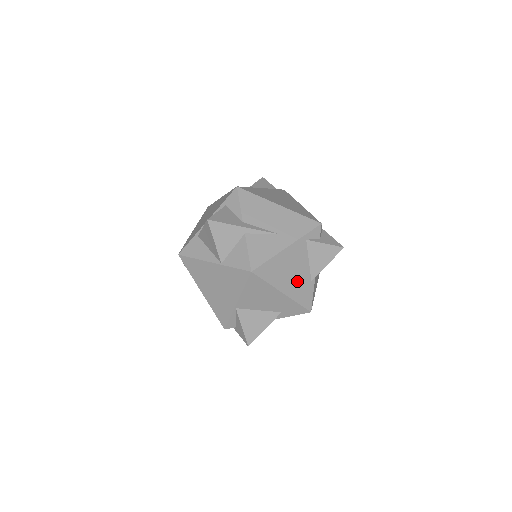
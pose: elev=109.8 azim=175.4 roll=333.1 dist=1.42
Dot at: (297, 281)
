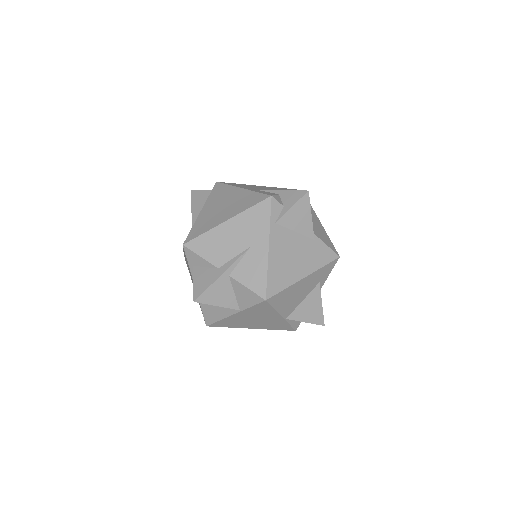
Dot at: (304, 256)
